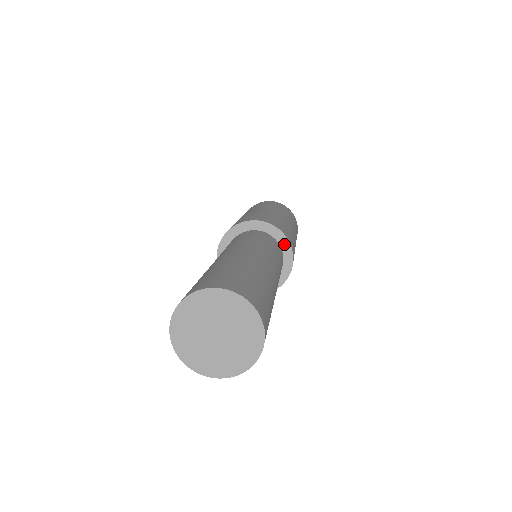
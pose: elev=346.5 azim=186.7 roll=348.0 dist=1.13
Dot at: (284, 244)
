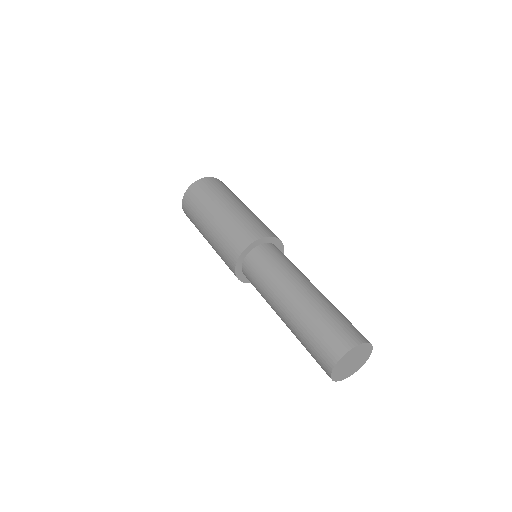
Dot at: (264, 241)
